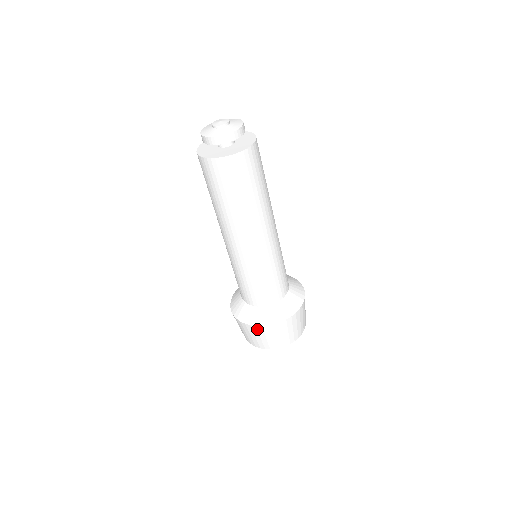
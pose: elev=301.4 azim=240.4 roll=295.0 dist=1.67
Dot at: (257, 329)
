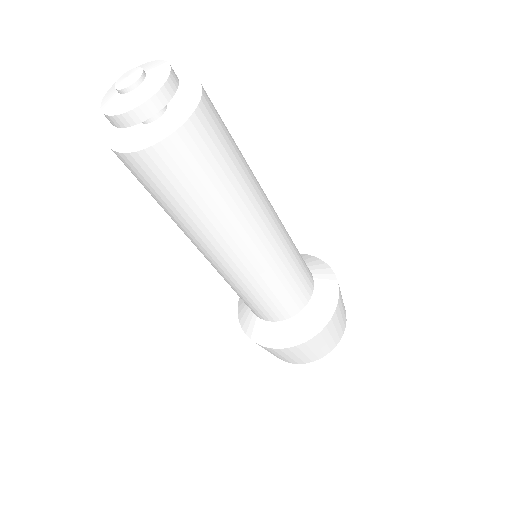
Dot at: (274, 350)
